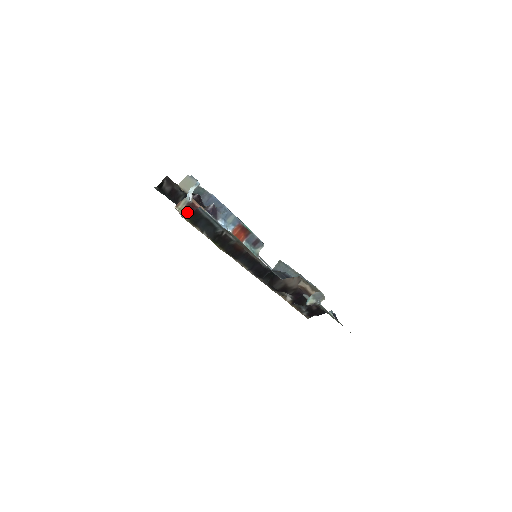
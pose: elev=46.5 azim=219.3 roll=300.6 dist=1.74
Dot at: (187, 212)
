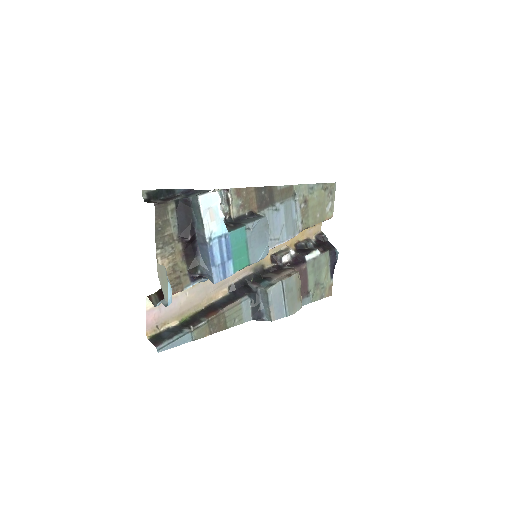
Dot at: occluded
